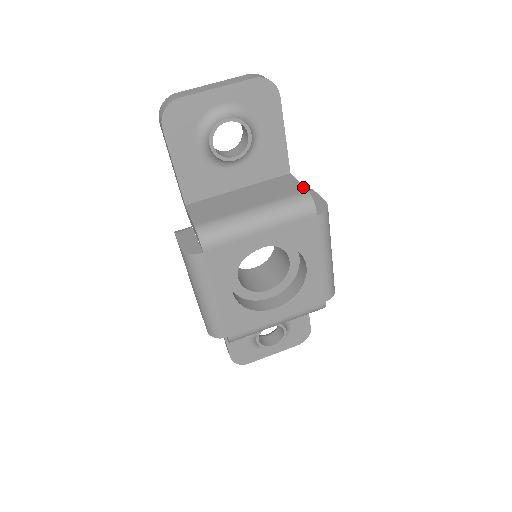
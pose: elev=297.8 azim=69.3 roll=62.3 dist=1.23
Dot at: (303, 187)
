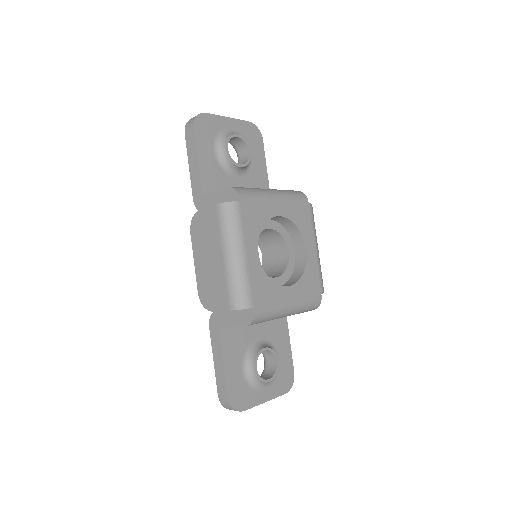
Dot at: occluded
